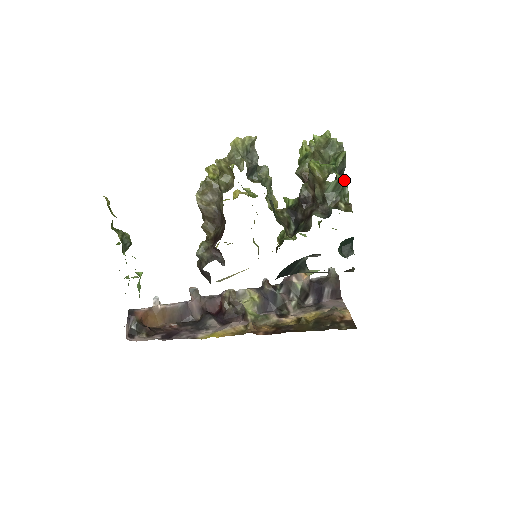
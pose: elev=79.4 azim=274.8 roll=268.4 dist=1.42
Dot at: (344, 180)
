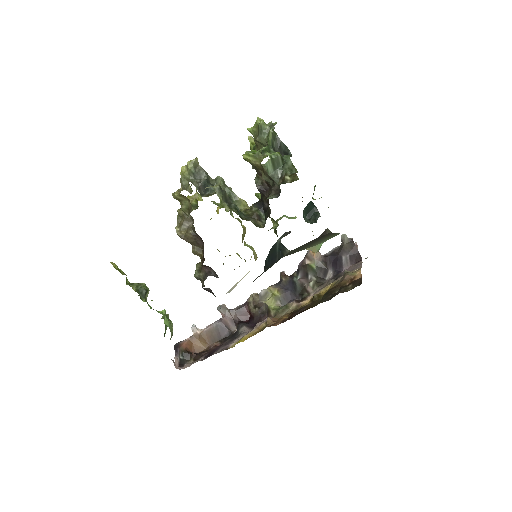
Dot at: (278, 155)
